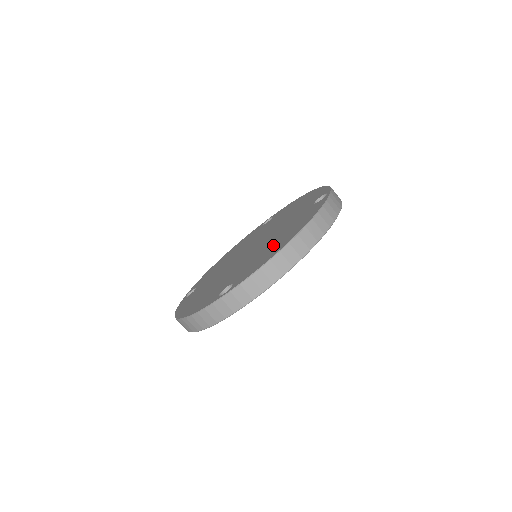
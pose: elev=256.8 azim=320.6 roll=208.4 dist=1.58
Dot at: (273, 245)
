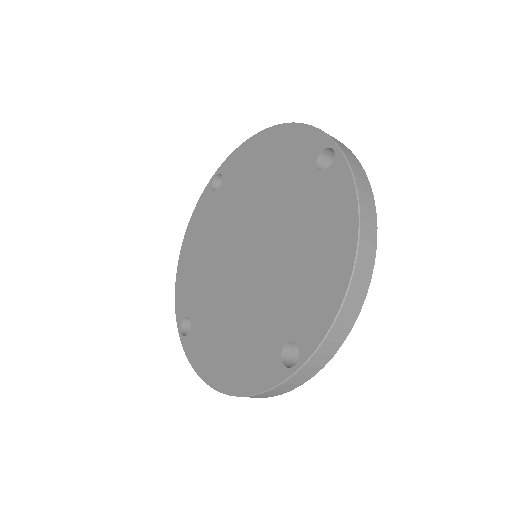
Dot at: (223, 344)
